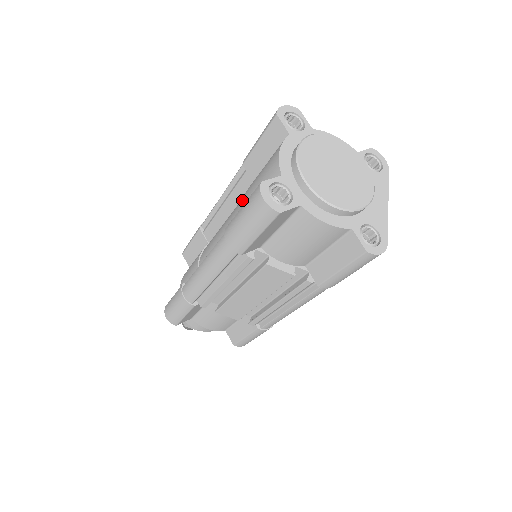
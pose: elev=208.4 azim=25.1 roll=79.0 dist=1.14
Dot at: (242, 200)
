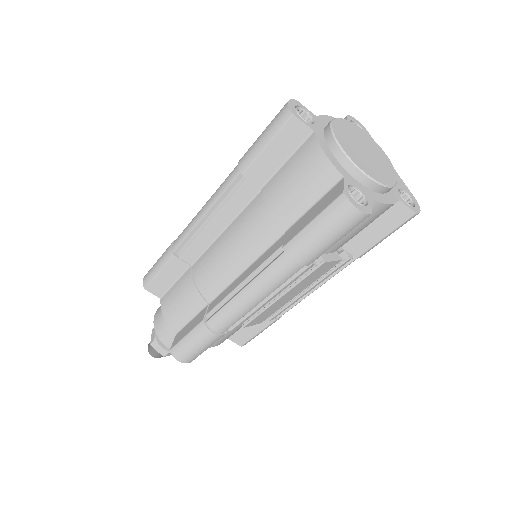
Dot at: (262, 211)
